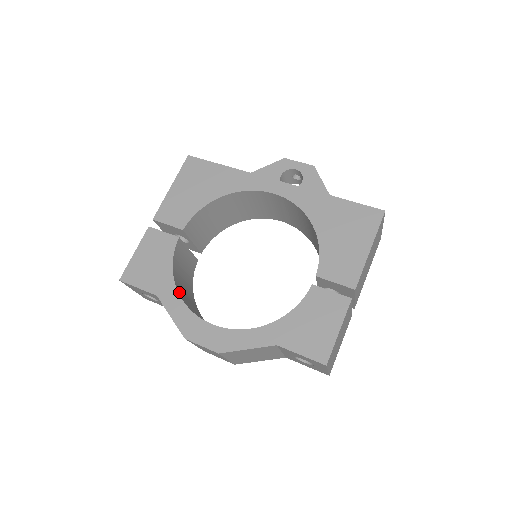
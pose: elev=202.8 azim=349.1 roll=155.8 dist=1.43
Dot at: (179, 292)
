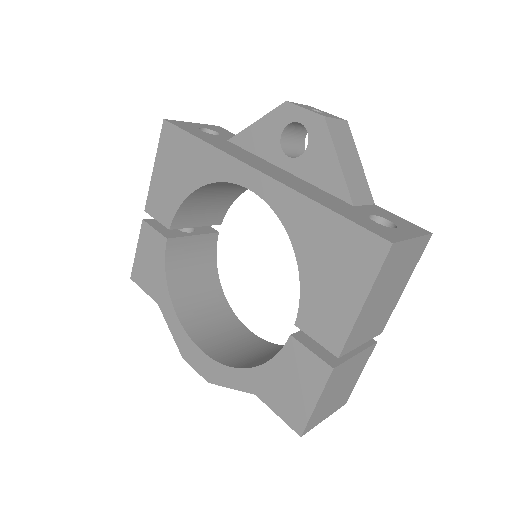
Dot at: (176, 302)
